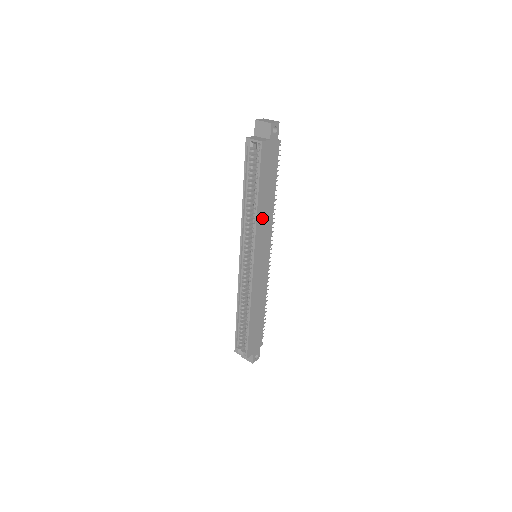
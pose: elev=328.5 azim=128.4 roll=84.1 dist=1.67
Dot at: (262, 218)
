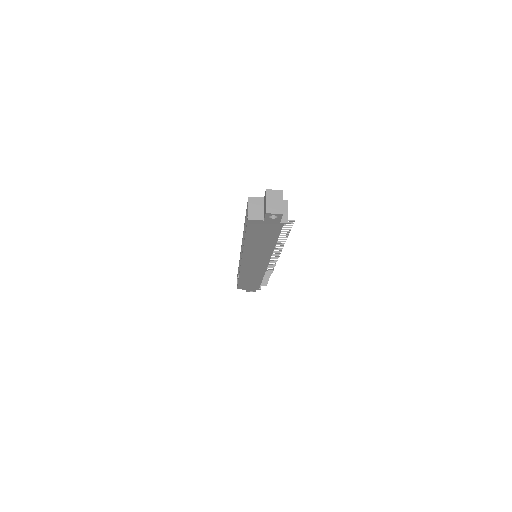
Dot at: (253, 250)
